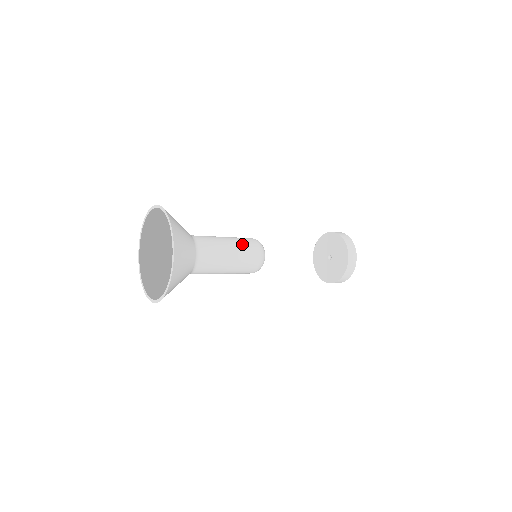
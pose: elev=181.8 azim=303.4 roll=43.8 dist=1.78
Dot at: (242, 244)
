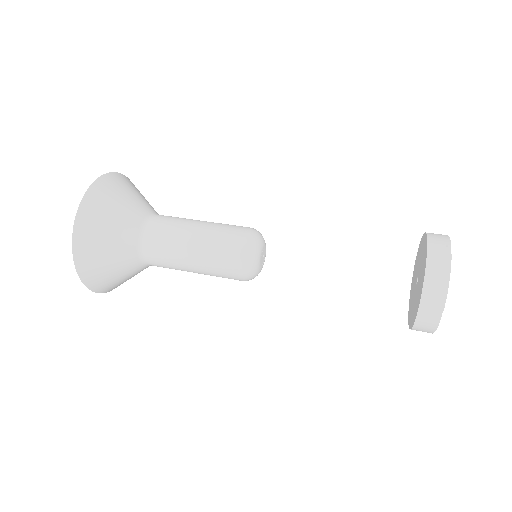
Dot at: (211, 270)
